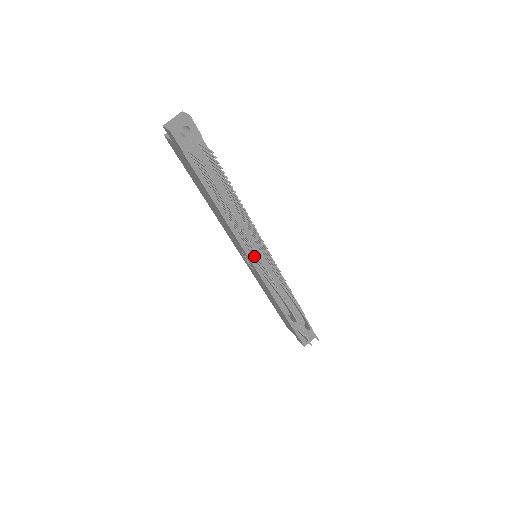
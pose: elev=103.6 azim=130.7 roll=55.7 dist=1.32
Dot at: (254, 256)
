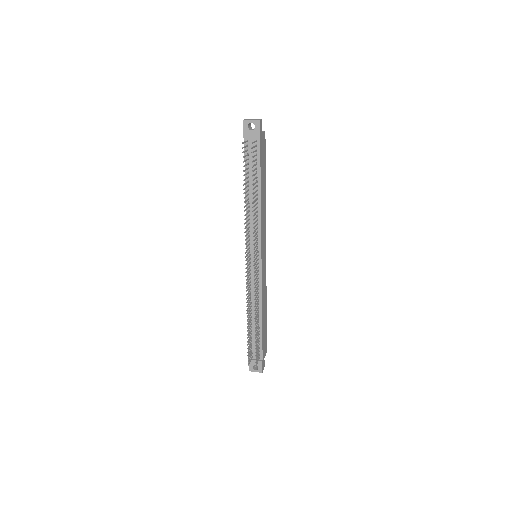
Dot at: (248, 245)
